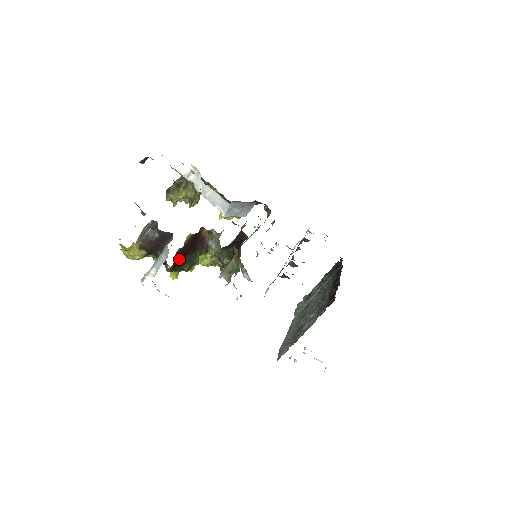
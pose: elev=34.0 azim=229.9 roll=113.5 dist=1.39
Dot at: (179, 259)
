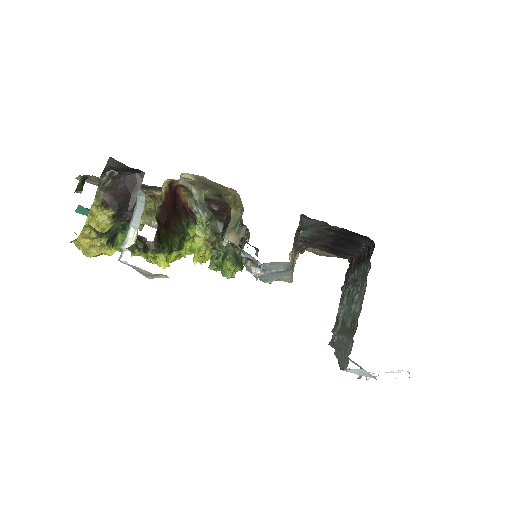
Dot at: (162, 229)
